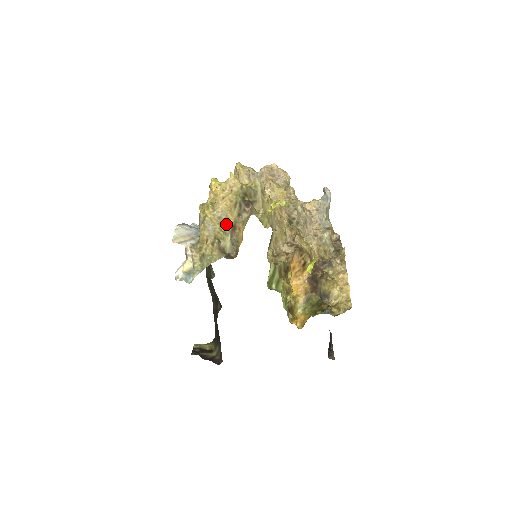
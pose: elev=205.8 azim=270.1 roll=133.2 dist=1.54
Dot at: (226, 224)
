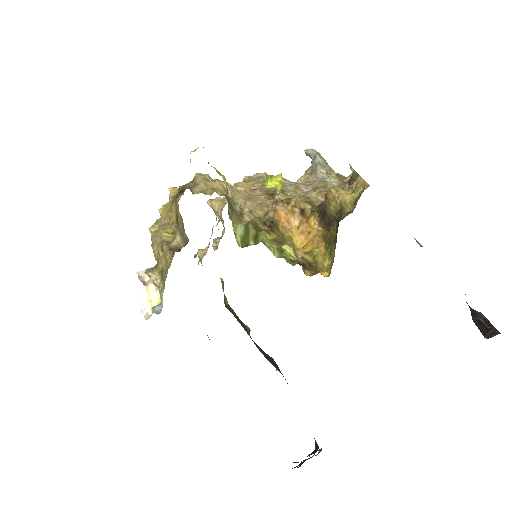
Dot at: (171, 224)
